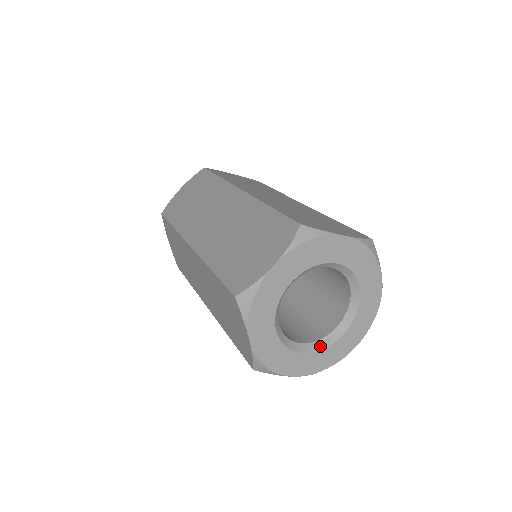
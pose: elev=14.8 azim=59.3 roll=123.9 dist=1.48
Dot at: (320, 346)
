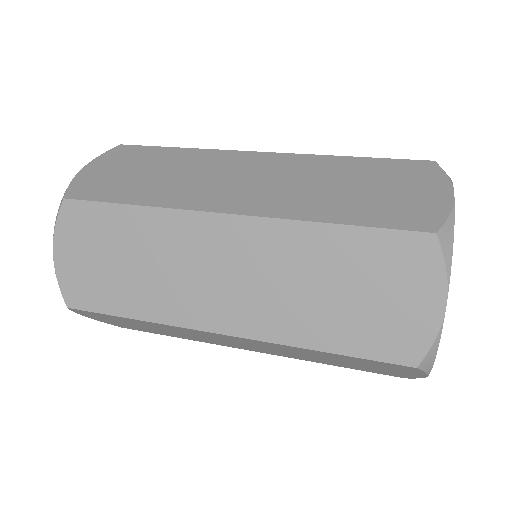
Dot at: occluded
